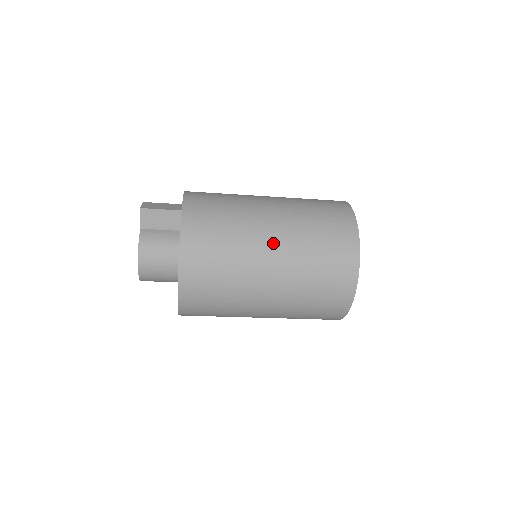
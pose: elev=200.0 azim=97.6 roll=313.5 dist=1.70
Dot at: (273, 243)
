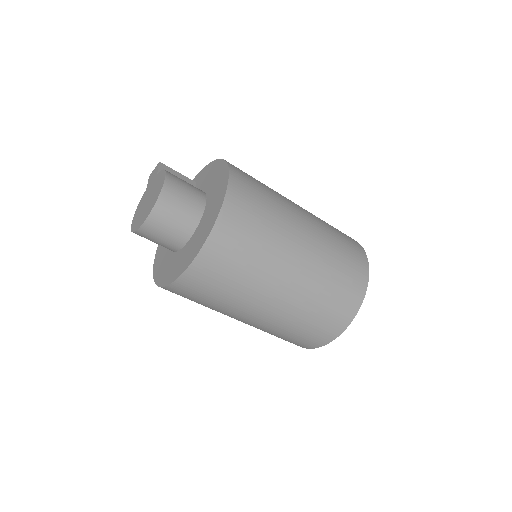
Dot at: occluded
